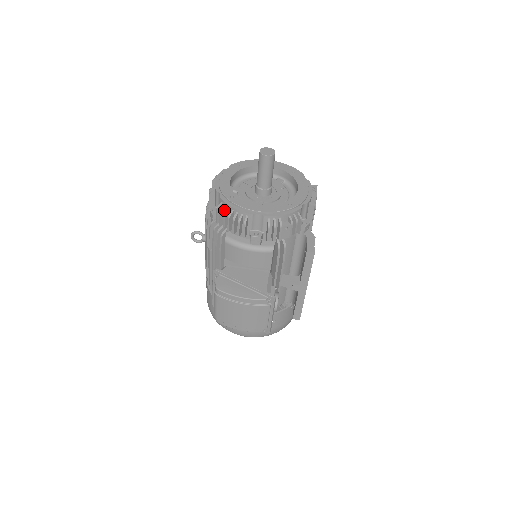
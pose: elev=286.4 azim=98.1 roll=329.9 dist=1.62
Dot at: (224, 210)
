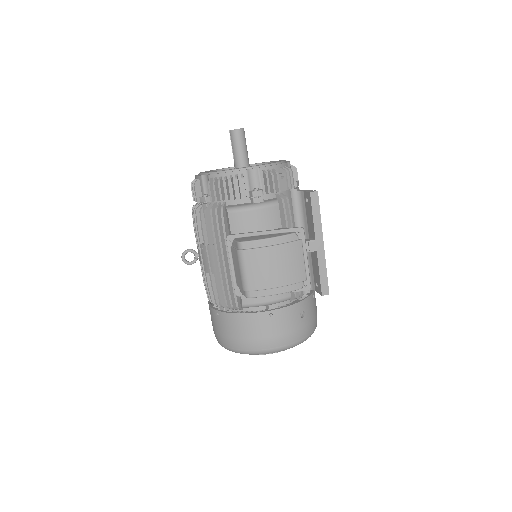
Dot at: (216, 182)
